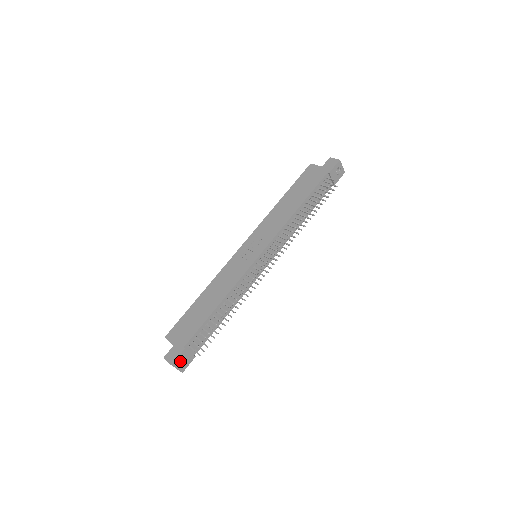
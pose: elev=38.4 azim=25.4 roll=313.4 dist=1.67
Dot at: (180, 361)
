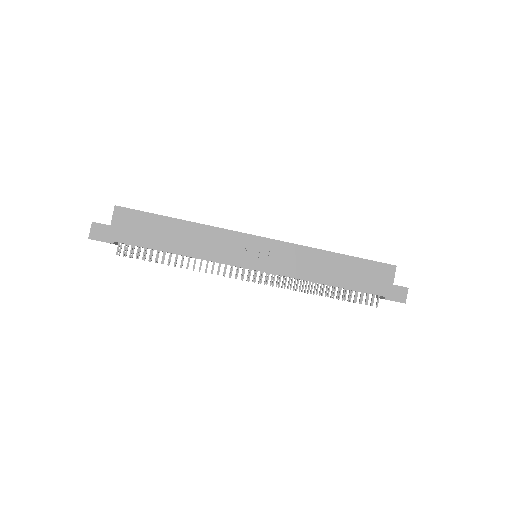
Dot at: occluded
